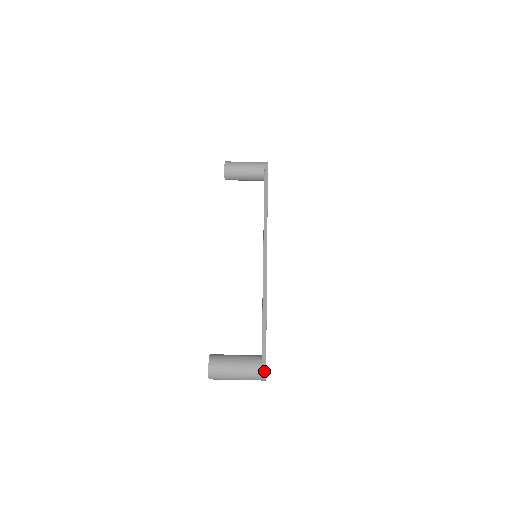
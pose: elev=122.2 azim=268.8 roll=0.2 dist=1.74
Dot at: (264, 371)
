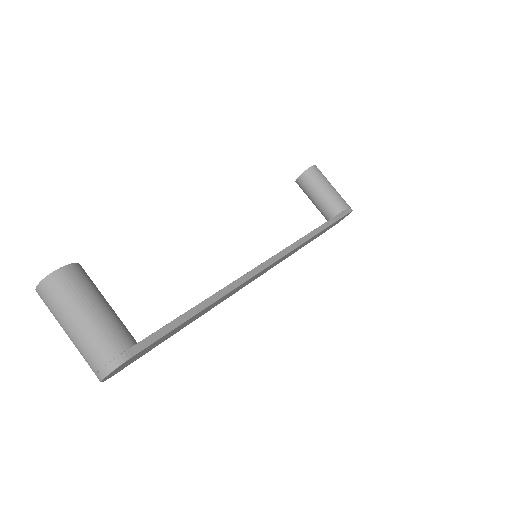
Dot at: (117, 363)
